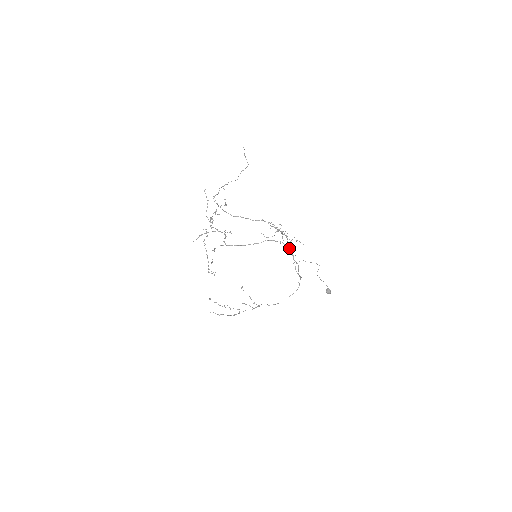
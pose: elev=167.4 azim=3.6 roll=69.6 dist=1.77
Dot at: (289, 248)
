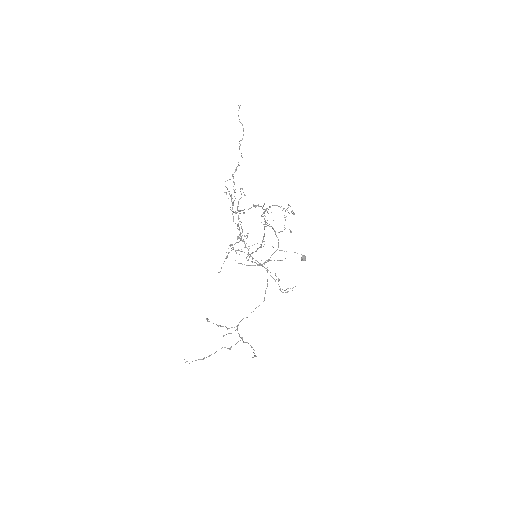
Dot at: (273, 229)
